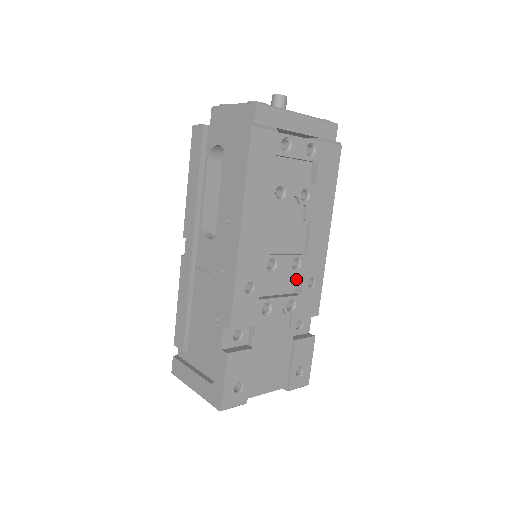
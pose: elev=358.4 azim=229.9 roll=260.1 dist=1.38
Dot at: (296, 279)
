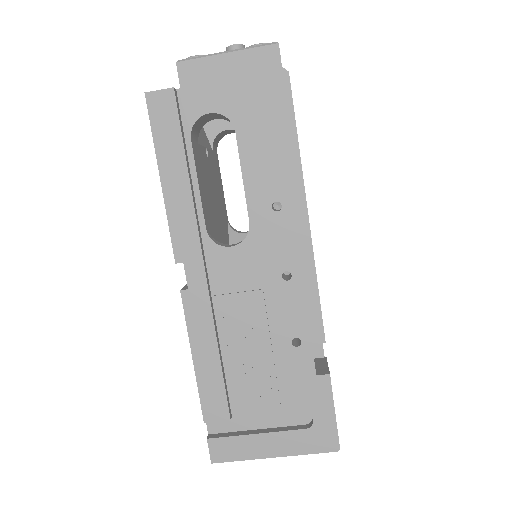
Dot at: occluded
